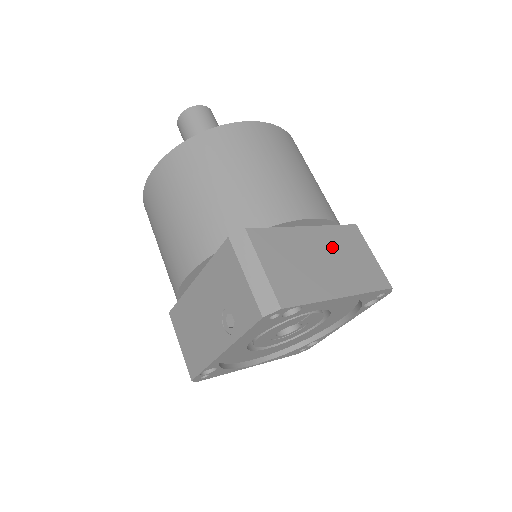
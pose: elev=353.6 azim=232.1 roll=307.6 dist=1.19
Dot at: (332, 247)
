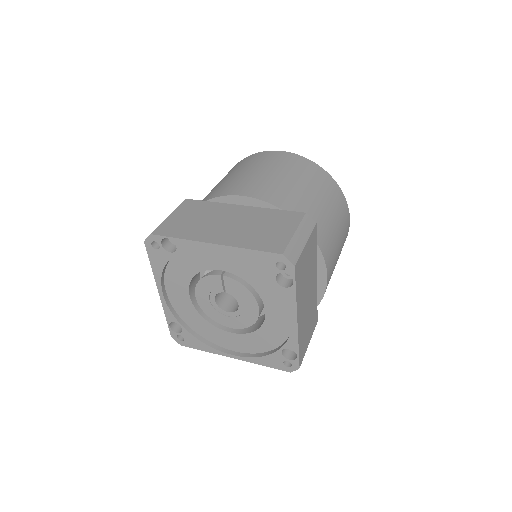
Dot at: (250, 219)
